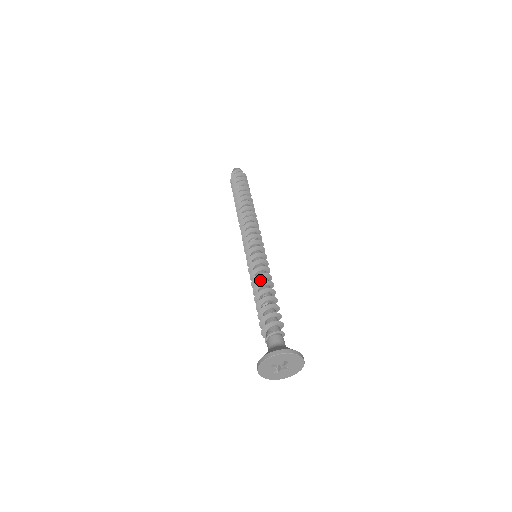
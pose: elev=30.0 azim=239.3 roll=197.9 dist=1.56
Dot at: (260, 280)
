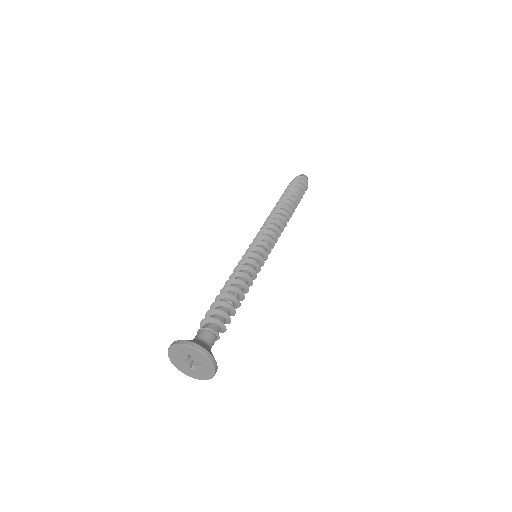
Dot at: (244, 279)
